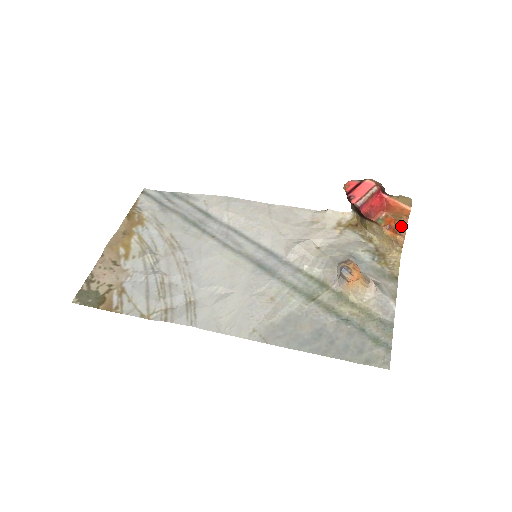
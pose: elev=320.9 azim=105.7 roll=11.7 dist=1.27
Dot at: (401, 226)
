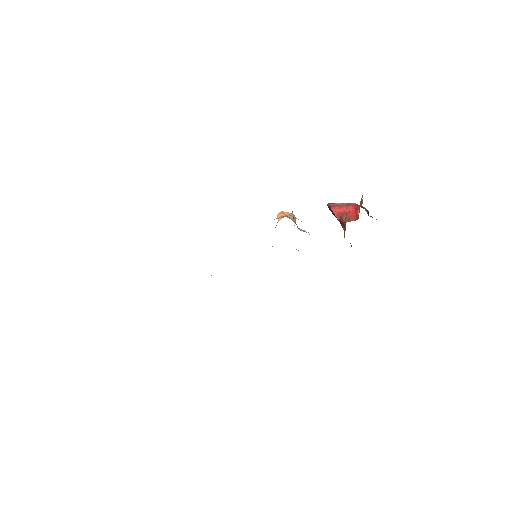
Dot at: occluded
